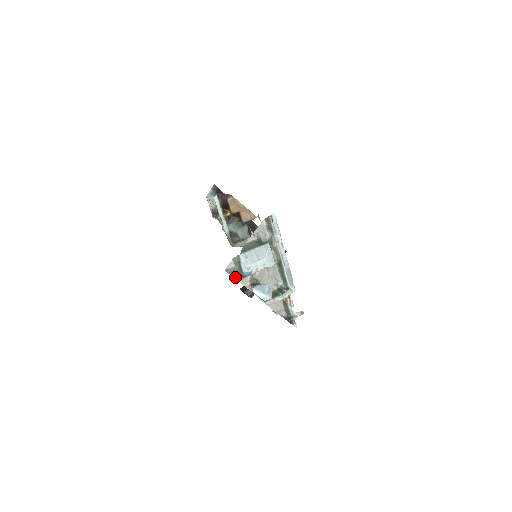
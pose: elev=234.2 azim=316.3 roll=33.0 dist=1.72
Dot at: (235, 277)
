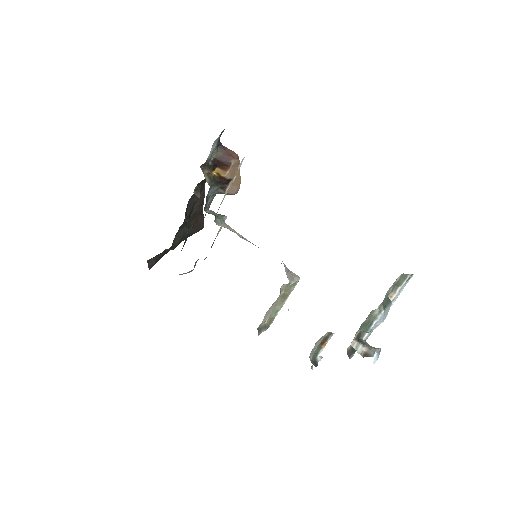
Dot at: (358, 330)
